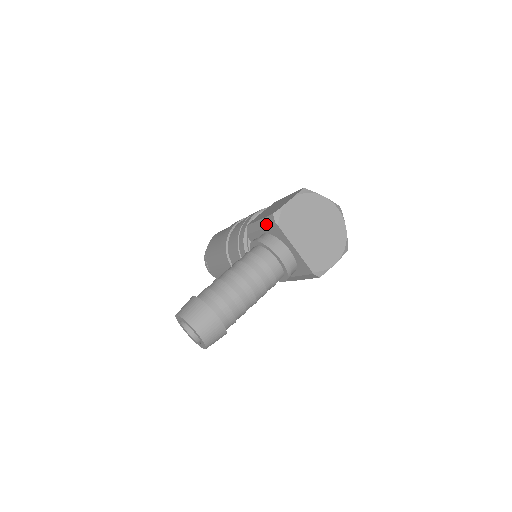
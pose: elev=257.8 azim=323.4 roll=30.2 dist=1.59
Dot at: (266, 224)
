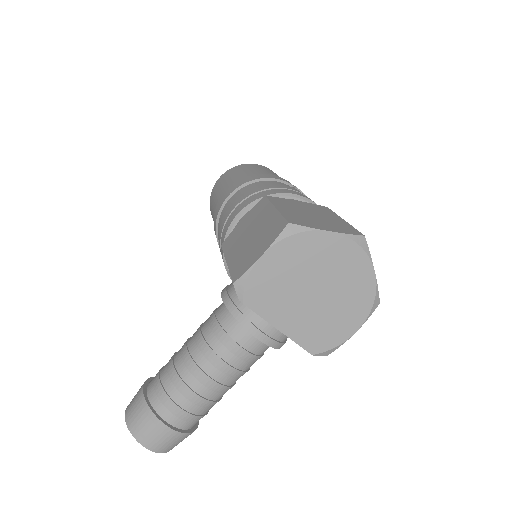
Dot at: occluded
